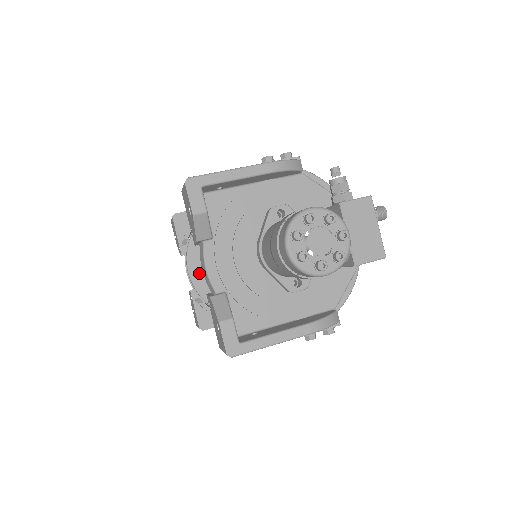
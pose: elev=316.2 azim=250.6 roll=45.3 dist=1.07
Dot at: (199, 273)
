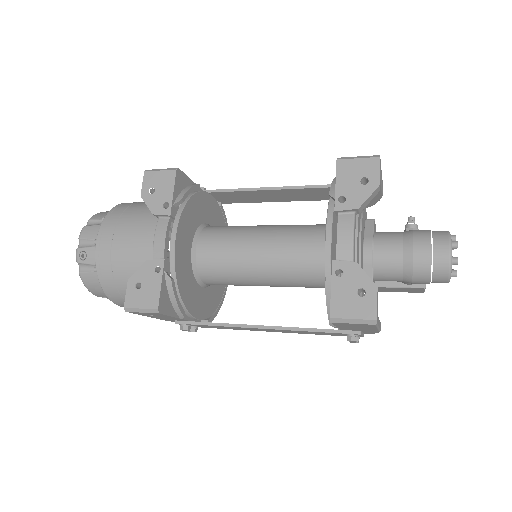
Dot at: (181, 245)
